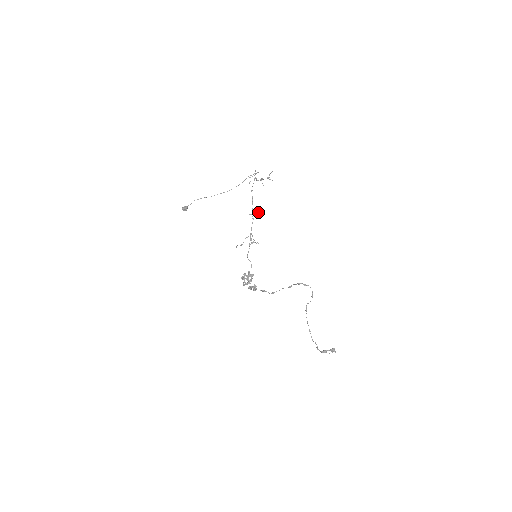
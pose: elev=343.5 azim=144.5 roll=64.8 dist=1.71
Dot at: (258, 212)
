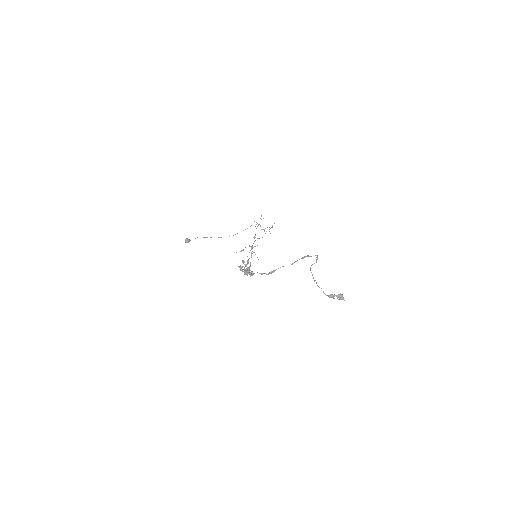
Dot at: occluded
